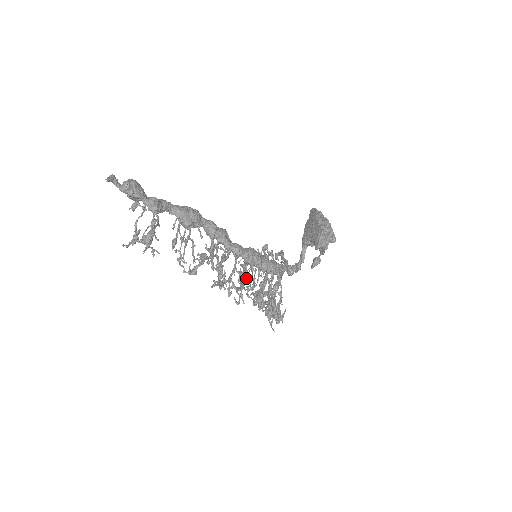
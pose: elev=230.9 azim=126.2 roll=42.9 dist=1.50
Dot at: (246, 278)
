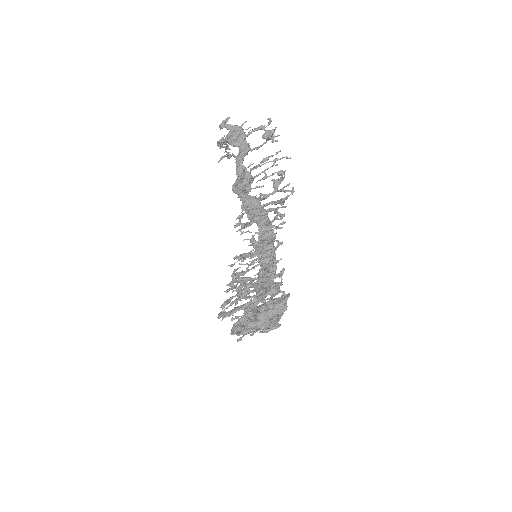
Dot at: occluded
